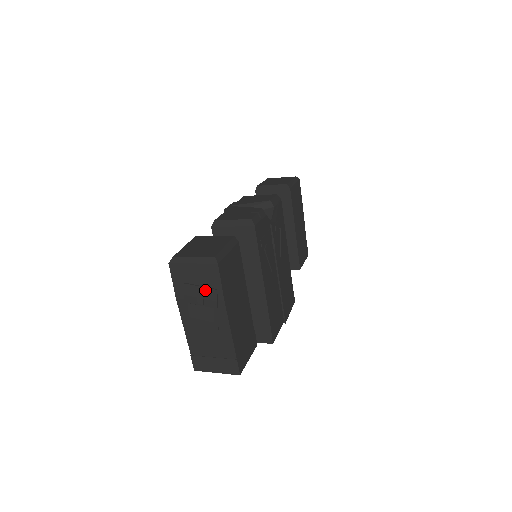
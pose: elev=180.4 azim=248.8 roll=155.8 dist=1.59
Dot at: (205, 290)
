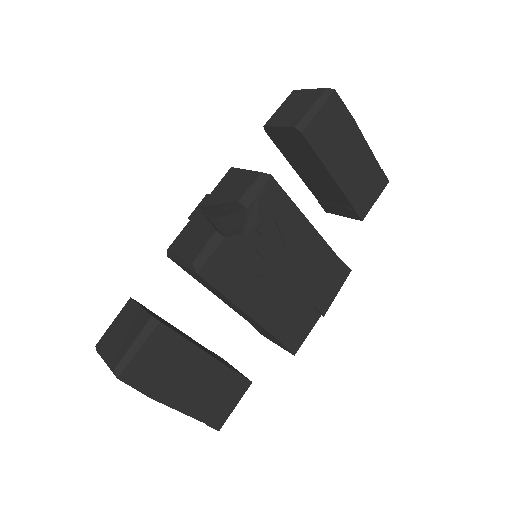
Dot at: occluded
